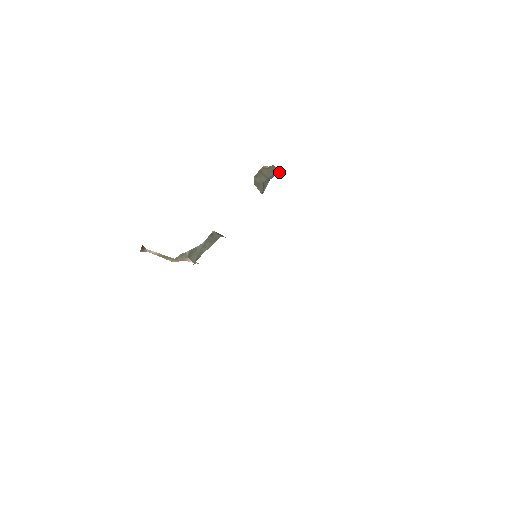
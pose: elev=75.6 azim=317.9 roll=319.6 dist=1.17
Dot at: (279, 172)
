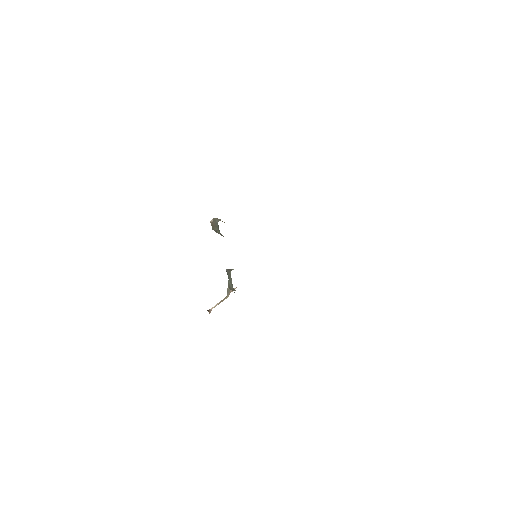
Dot at: (219, 220)
